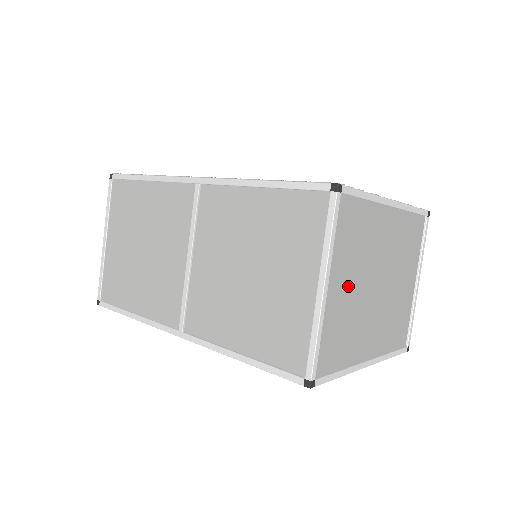
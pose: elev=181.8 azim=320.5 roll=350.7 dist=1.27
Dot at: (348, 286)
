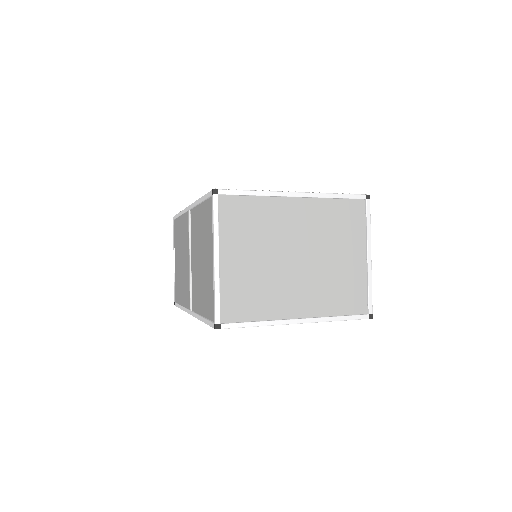
Dot at: (250, 259)
